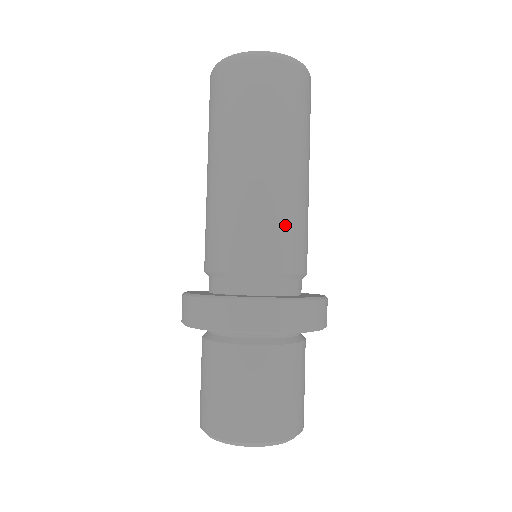
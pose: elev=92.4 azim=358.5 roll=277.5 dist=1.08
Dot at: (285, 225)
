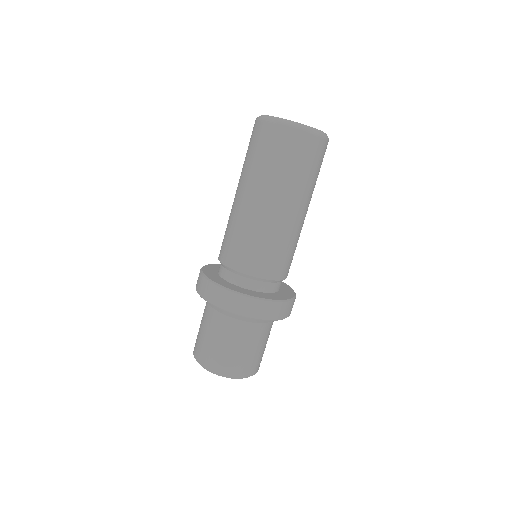
Dot at: (252, 242)
